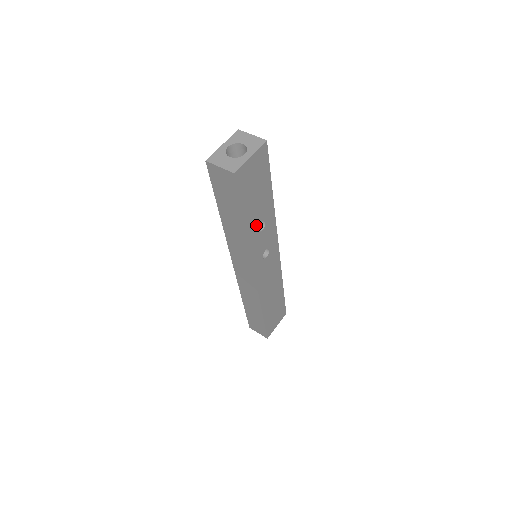
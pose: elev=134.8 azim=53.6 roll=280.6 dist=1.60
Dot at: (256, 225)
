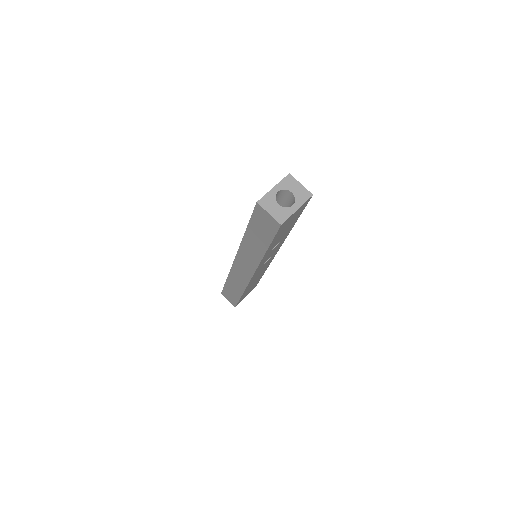
Dot at: (273, 247)
